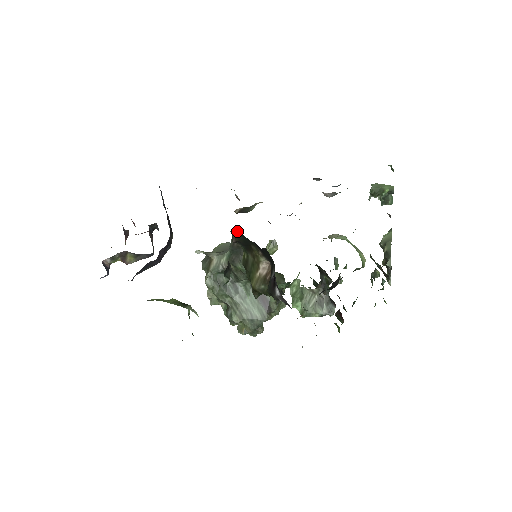
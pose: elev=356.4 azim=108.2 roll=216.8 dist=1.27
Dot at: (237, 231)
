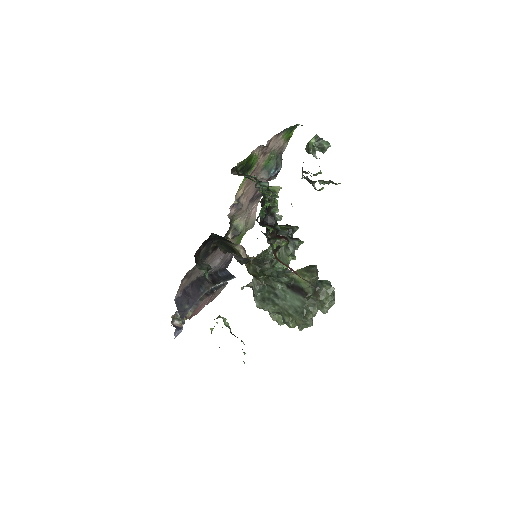
Dot at: (215, 243)
